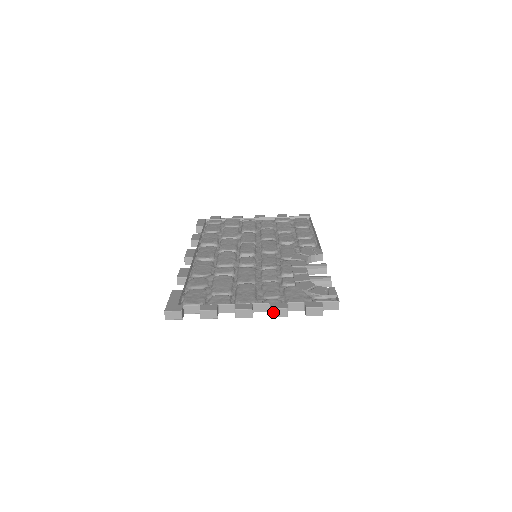
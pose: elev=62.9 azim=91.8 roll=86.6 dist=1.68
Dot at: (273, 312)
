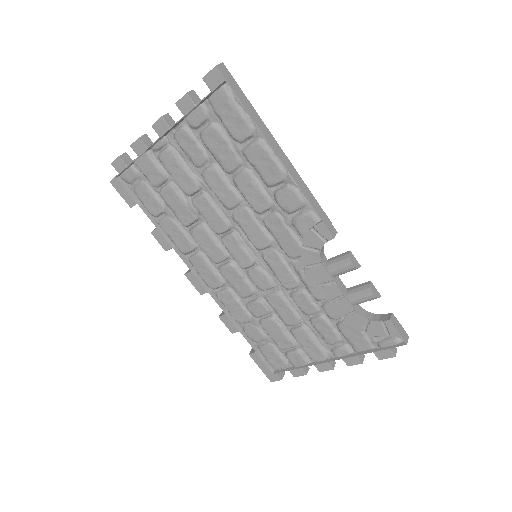
Dot at: (351, 363)
